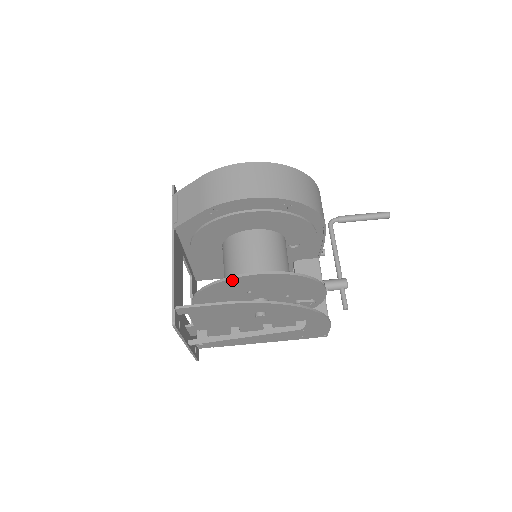
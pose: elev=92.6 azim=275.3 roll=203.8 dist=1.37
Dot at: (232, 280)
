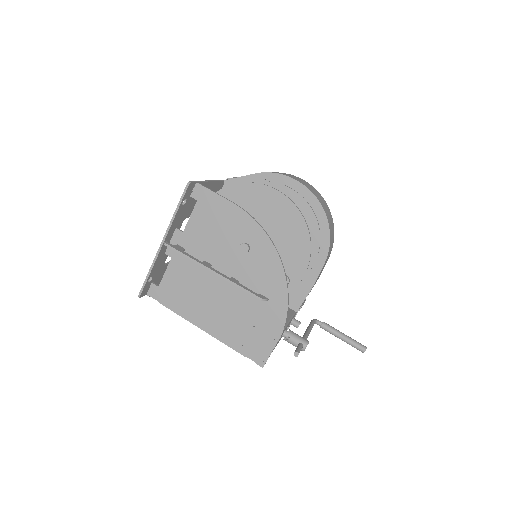
Dot at: (255, 186)
